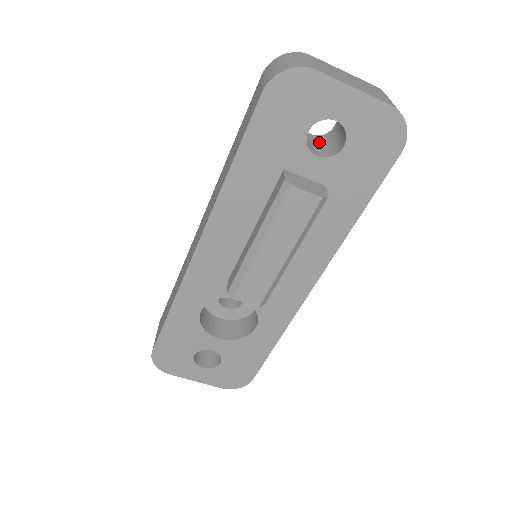
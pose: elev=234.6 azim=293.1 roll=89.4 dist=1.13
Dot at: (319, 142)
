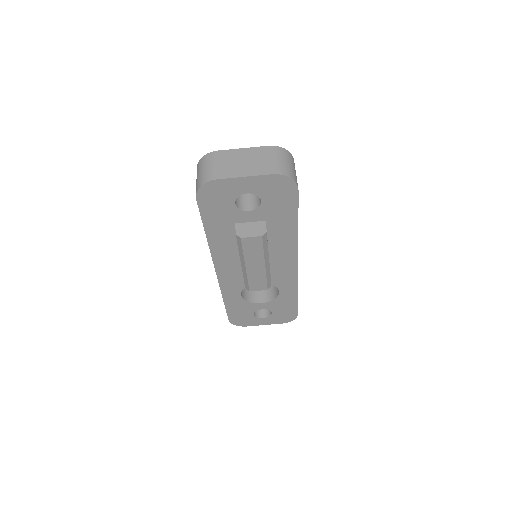
Dot at: occluded
